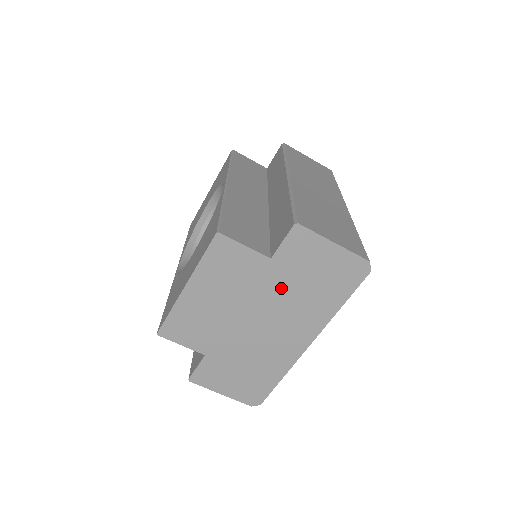
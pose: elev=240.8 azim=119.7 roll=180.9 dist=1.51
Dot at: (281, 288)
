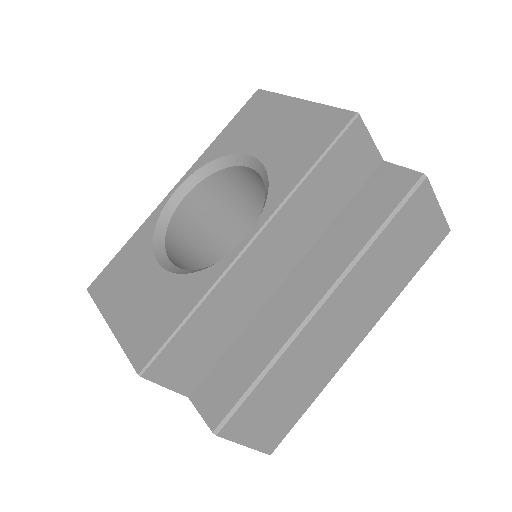
Dot at: occluded
